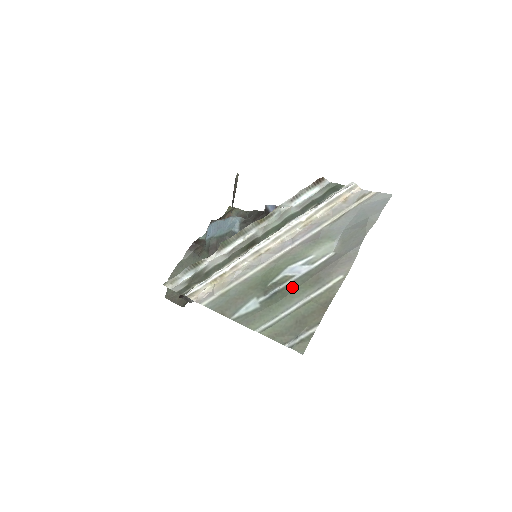
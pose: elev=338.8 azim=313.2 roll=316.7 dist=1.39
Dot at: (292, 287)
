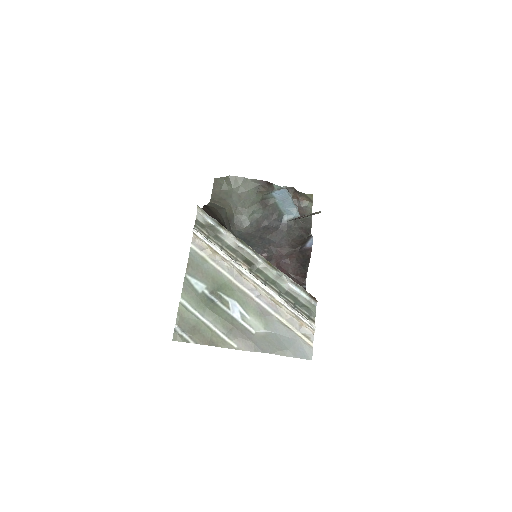
Dot at: (220, 312)
